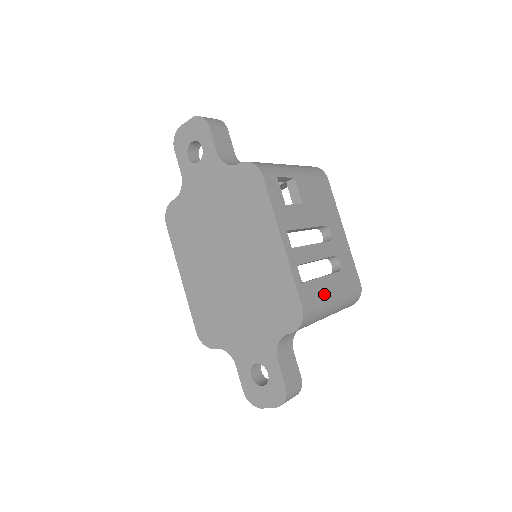
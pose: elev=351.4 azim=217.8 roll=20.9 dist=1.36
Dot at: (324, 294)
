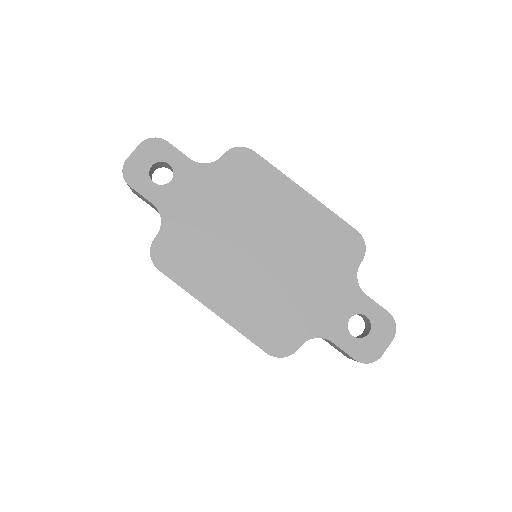
Dot at: occluded
